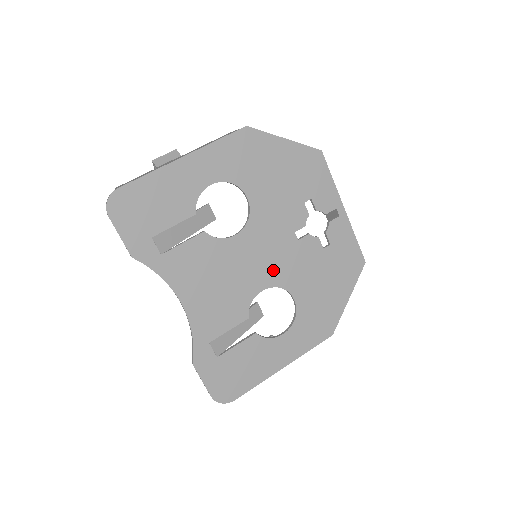
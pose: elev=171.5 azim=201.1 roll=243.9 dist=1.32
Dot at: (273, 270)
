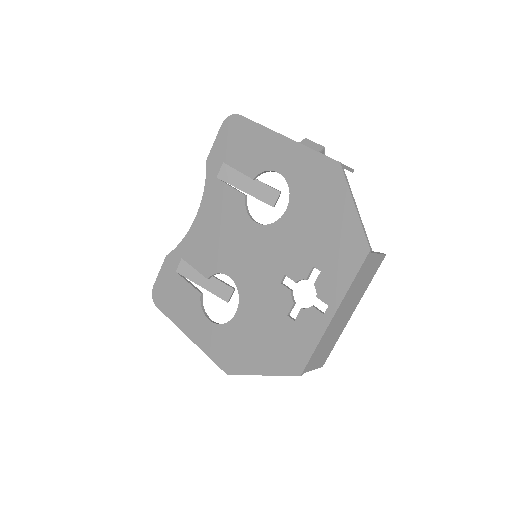
Dot at: (248, 275)
